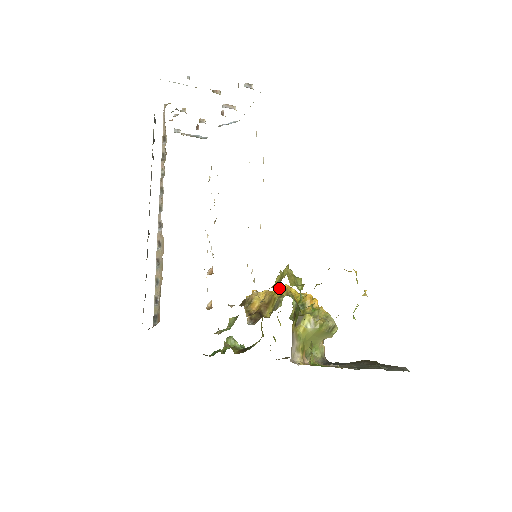
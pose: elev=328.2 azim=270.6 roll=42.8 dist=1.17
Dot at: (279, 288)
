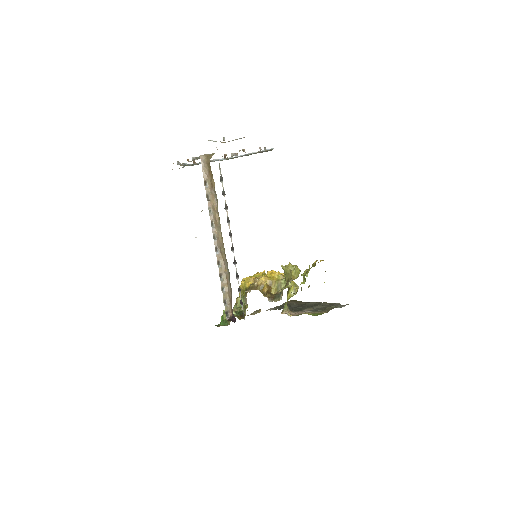
Dot at: (271, 274)
